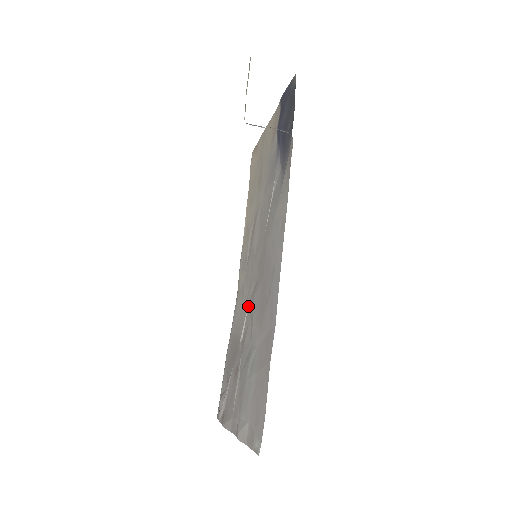
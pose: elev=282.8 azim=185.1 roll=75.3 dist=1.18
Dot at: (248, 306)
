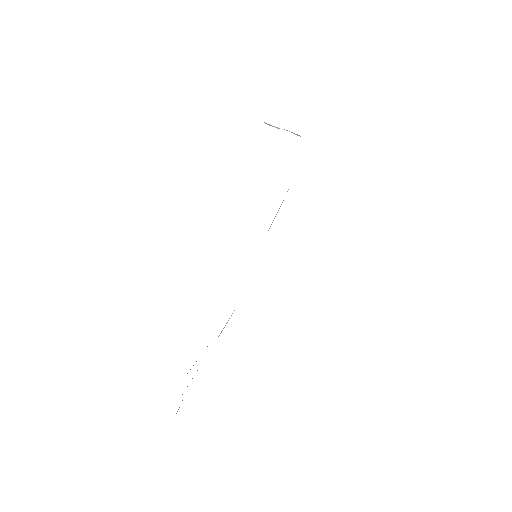
Dot at: occluded
